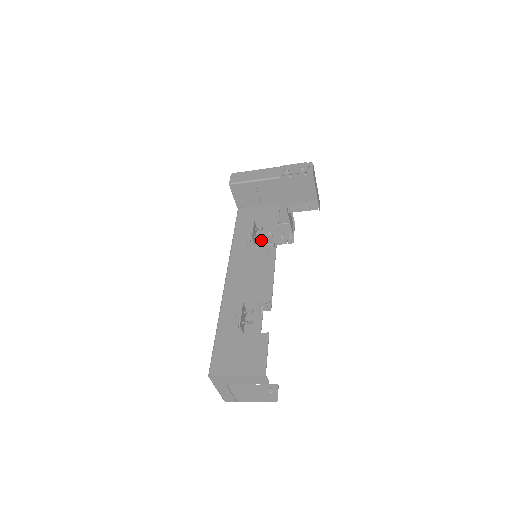
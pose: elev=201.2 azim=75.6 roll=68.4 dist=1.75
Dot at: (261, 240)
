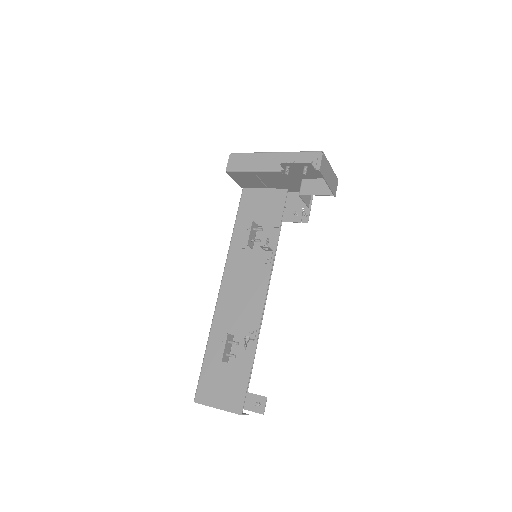
Dot at: occluded
